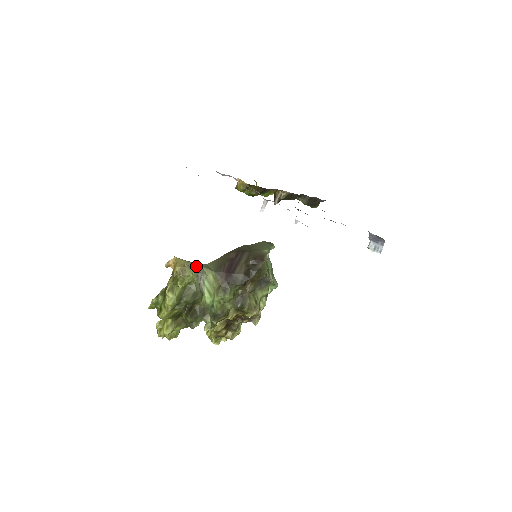
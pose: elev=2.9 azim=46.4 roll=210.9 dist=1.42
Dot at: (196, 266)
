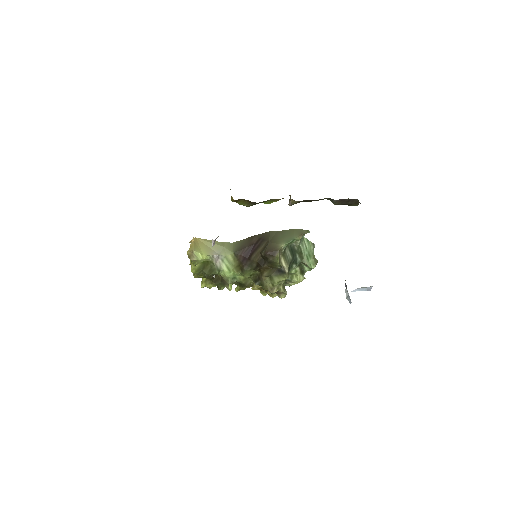
Dot at: (216, 246)
